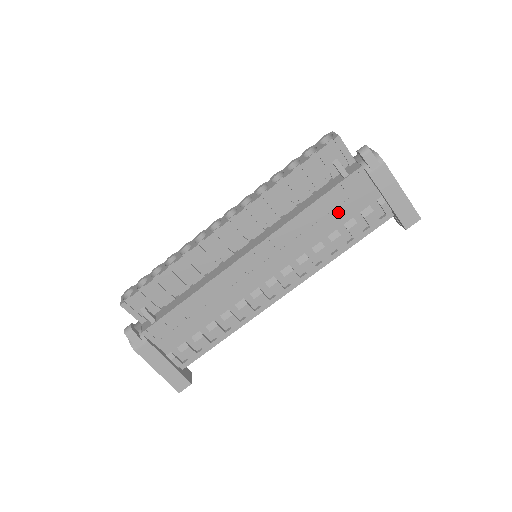
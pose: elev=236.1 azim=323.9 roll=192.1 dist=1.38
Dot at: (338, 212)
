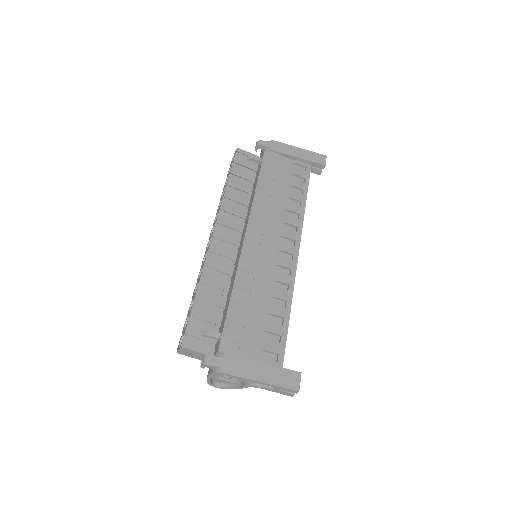
Dot at: (278, 180)
